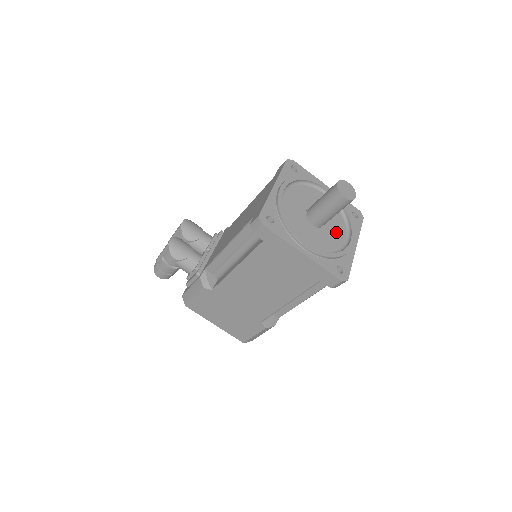
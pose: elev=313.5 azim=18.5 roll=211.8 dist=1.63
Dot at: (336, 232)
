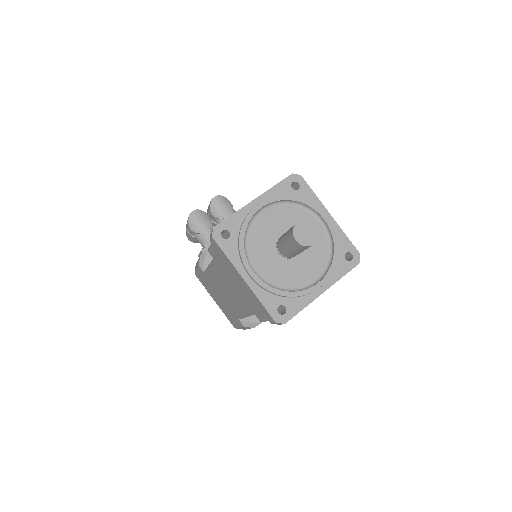
Dot at: (307, 269)
